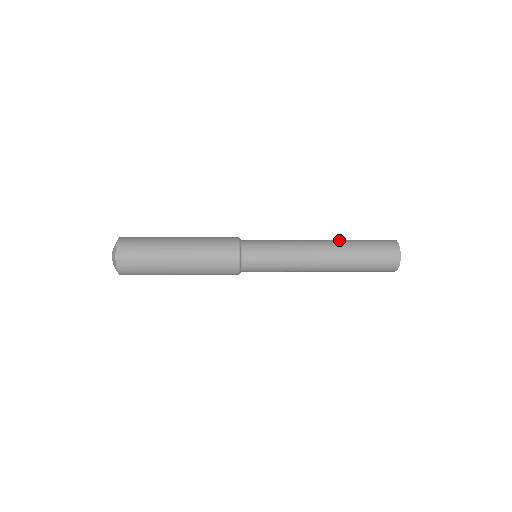
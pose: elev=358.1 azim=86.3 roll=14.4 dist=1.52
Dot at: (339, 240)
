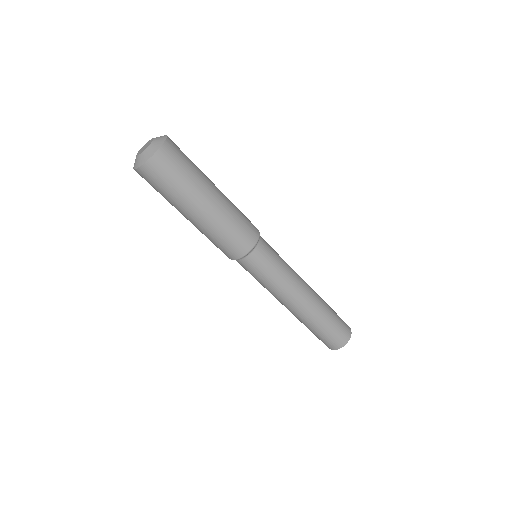
Dot at: occluded
